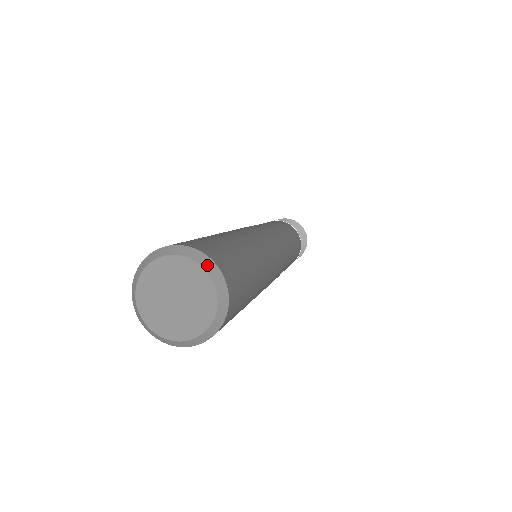
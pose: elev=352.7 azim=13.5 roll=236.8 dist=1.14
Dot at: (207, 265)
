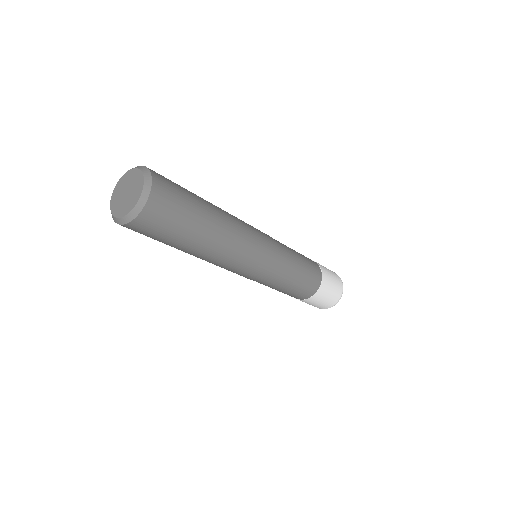
Dot at: (139, 167)
